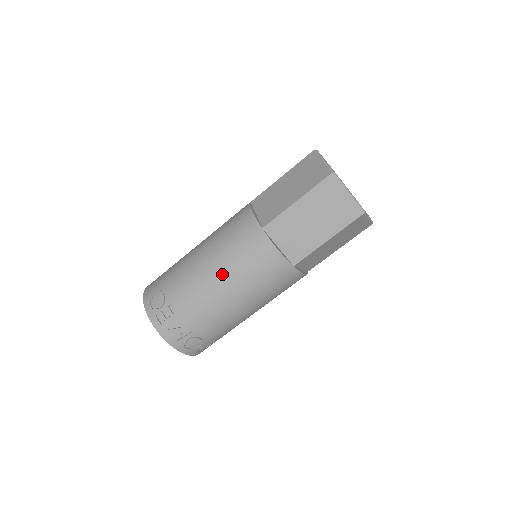
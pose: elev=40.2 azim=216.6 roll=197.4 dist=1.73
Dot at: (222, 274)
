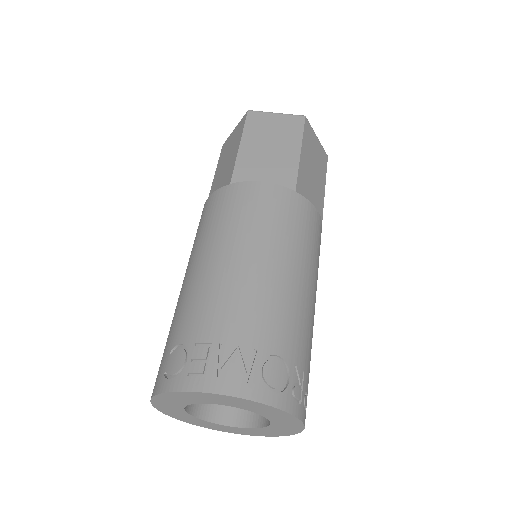
Dot at: (229, 249)
